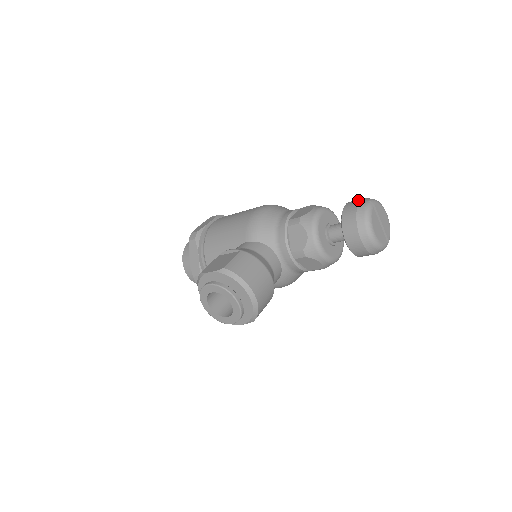
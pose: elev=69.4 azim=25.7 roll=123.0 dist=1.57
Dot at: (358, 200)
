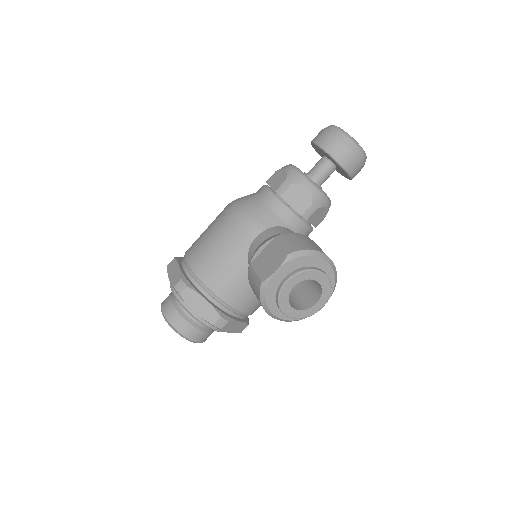
Dot at: (323, 132)
